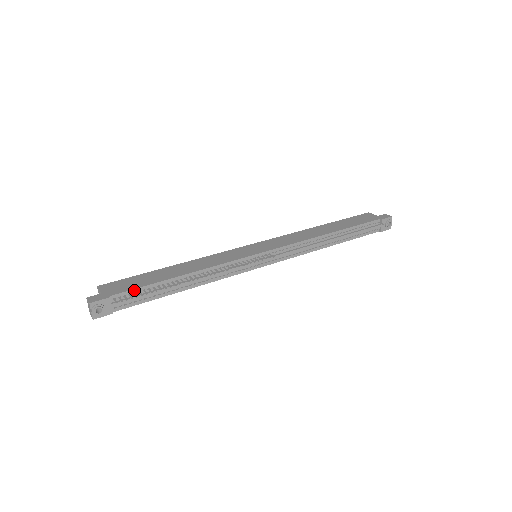
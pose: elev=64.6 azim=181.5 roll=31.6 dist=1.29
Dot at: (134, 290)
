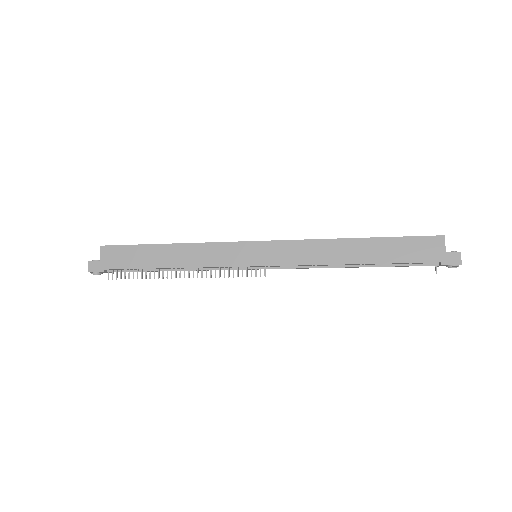
Dot at: (124, 269)
